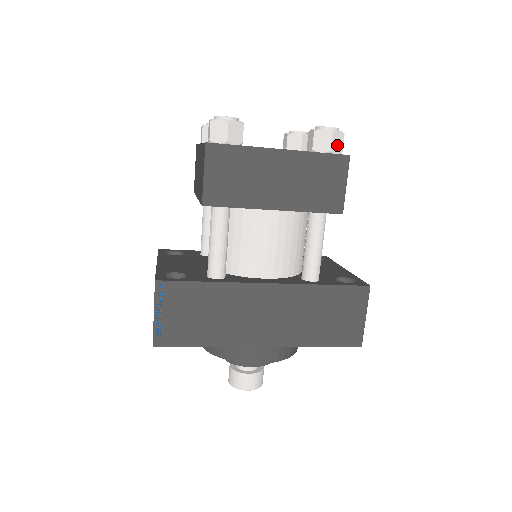
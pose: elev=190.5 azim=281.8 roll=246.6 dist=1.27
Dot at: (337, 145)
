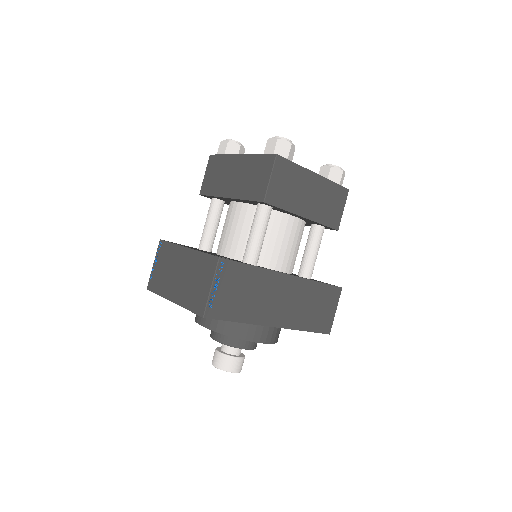
Dot at: (342, 181)
